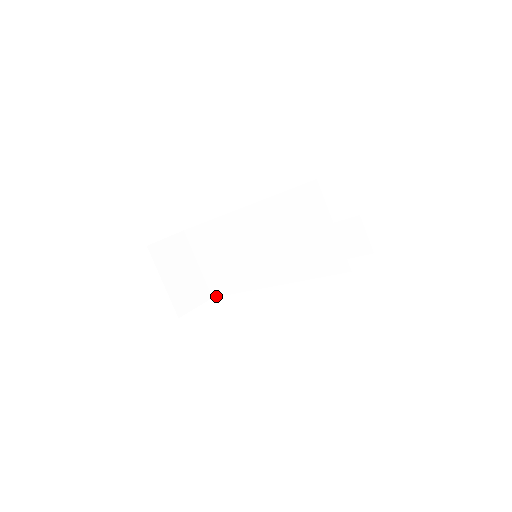
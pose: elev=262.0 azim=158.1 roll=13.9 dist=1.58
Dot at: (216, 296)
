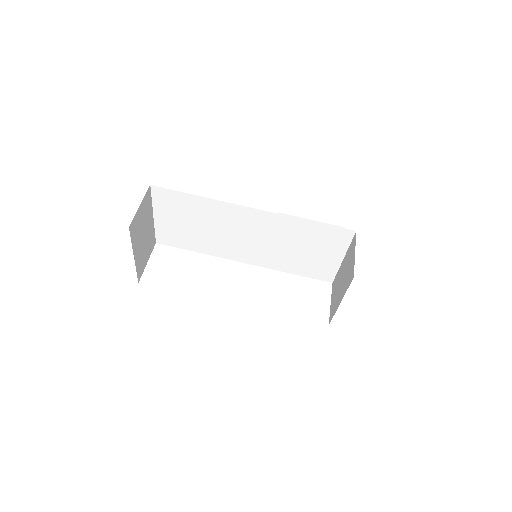
Dot at: (163, 244)
